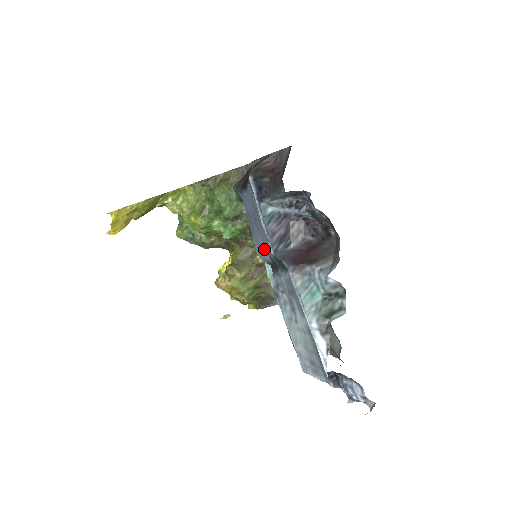
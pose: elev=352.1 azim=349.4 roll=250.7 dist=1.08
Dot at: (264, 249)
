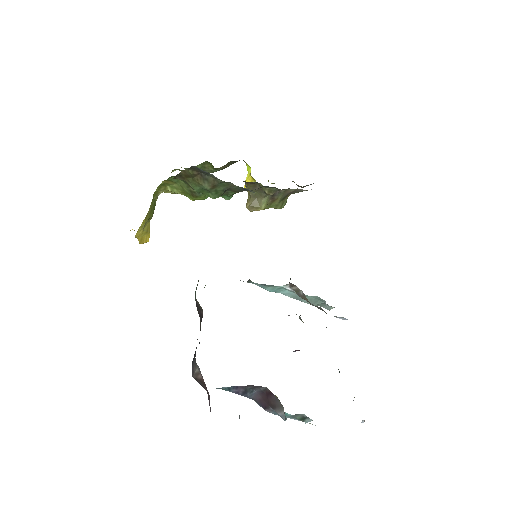
Dot at: occluded
